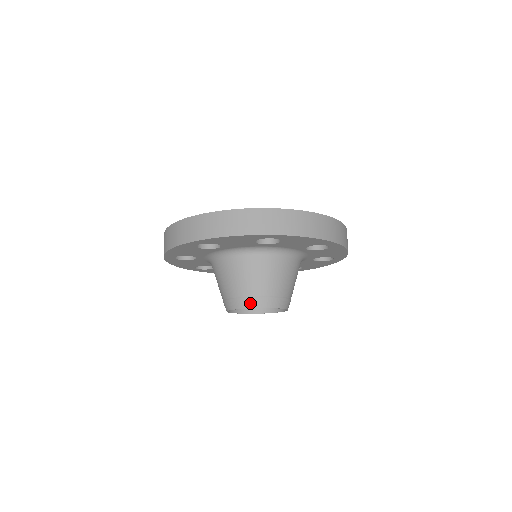
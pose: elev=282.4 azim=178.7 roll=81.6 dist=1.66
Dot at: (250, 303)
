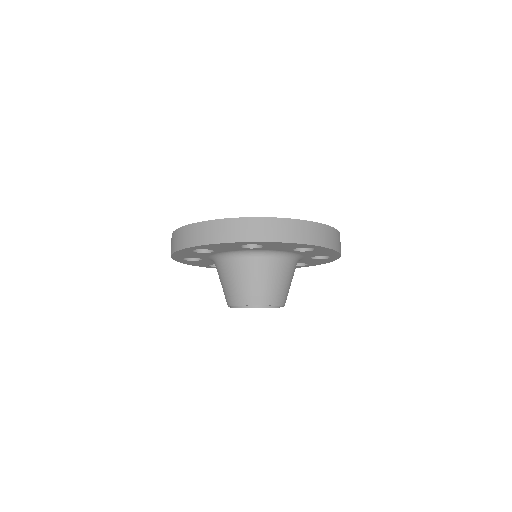
Dot at: (244, 301)
